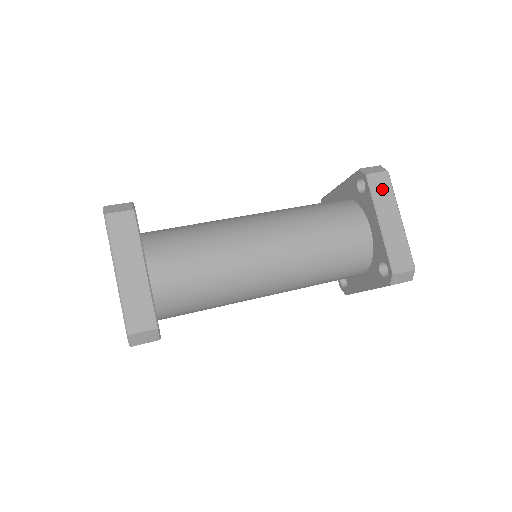
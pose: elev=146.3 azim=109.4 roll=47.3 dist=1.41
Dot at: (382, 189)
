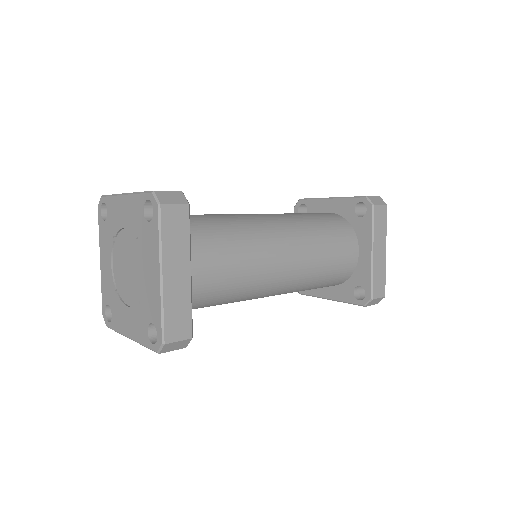
Dot at: occluded
